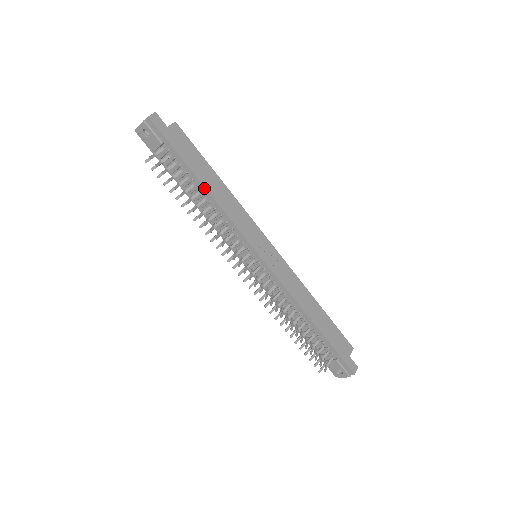
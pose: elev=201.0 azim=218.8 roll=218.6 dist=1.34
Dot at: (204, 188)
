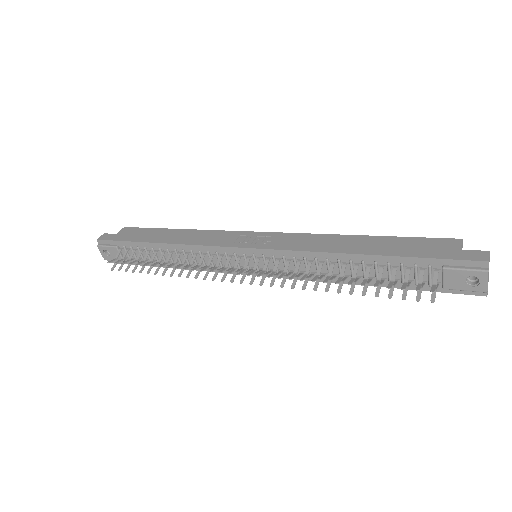
Dot at: (162, 244)
